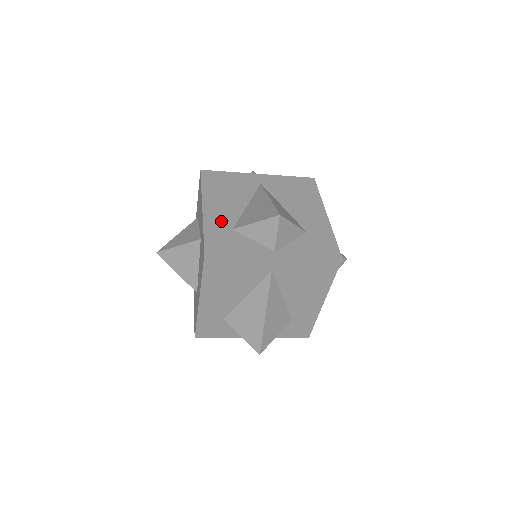
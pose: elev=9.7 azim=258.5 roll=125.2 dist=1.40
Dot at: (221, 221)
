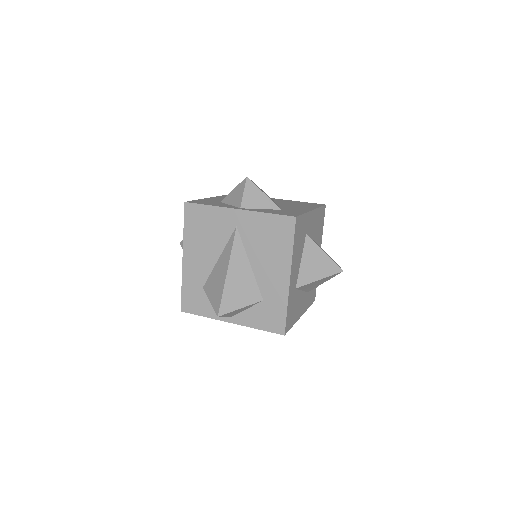
Dot at: (195, 277)
